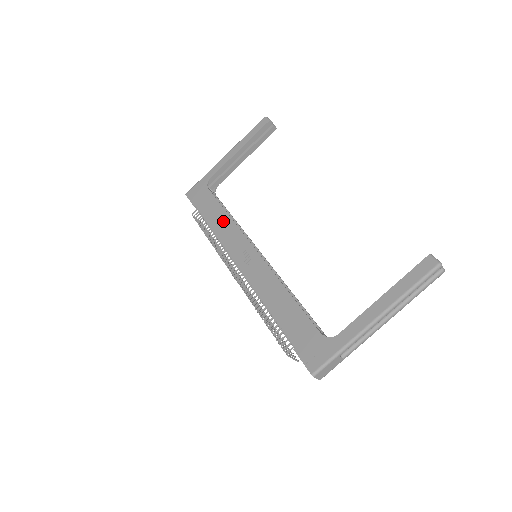
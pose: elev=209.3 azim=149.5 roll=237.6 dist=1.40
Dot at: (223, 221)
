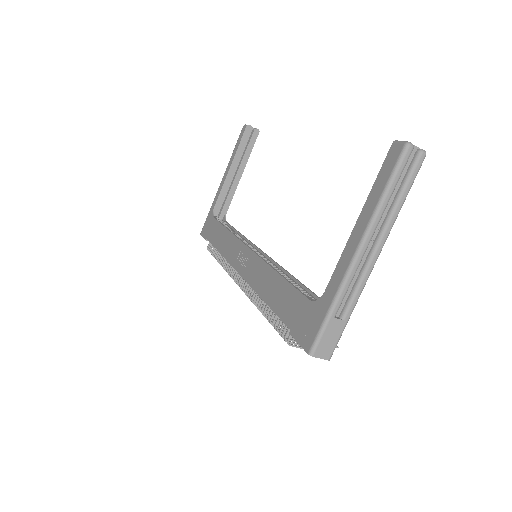
Dot at: (225, 238)
